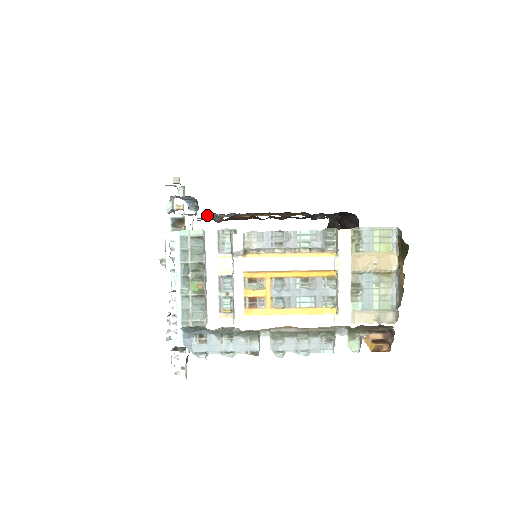
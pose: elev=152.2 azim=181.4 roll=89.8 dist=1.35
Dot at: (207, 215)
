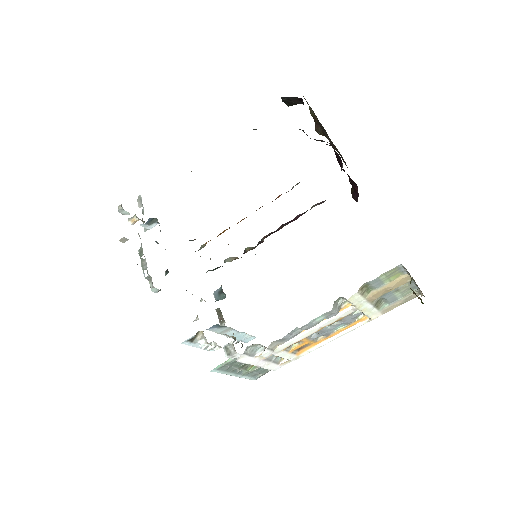
Dot at: occluded
